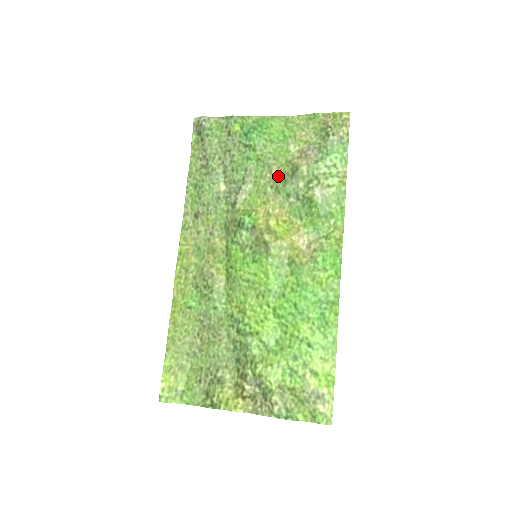
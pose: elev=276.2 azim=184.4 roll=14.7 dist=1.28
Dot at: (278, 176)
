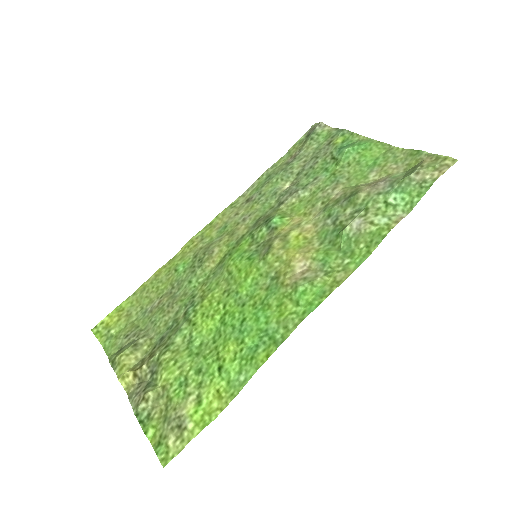
Dot at: (337, 195)
